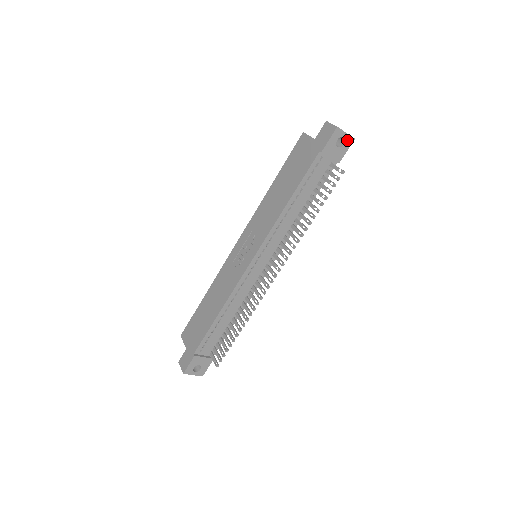
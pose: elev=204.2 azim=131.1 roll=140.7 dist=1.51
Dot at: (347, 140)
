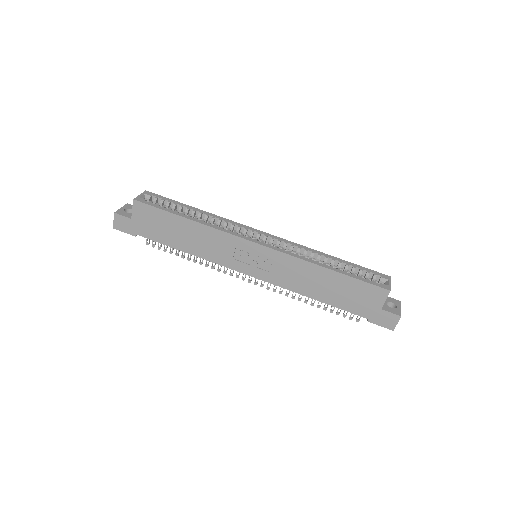
Dot at: occluded
